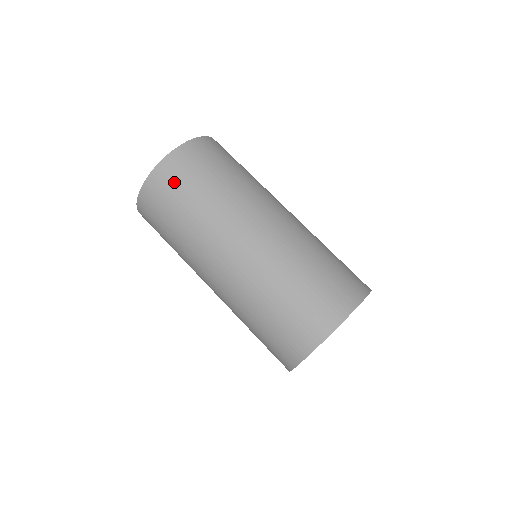
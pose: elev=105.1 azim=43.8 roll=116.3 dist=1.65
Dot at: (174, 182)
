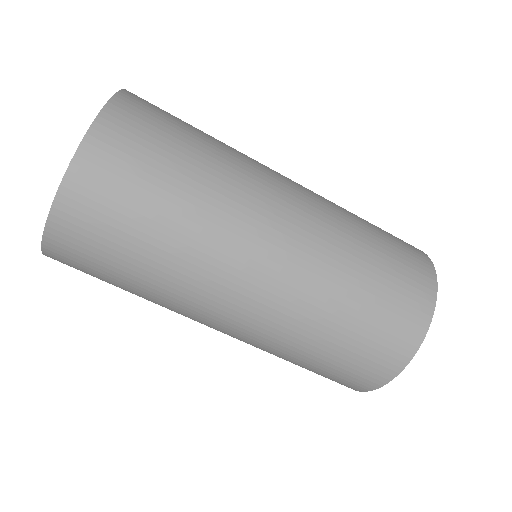
Dot at: occluded
